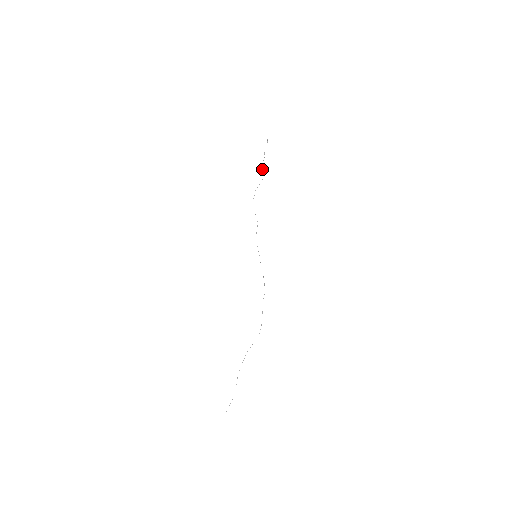
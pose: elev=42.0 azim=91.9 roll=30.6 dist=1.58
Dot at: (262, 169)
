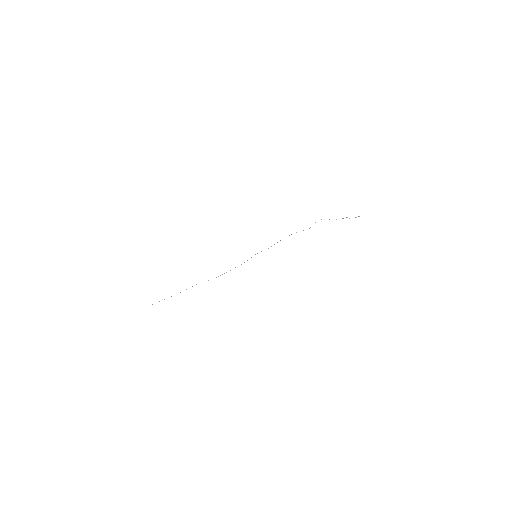
Dot at: occluded
